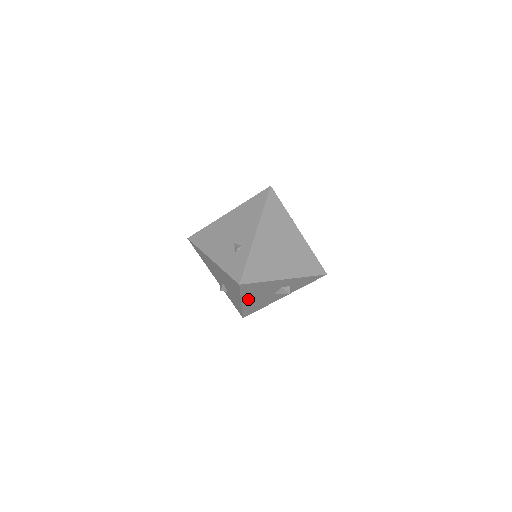
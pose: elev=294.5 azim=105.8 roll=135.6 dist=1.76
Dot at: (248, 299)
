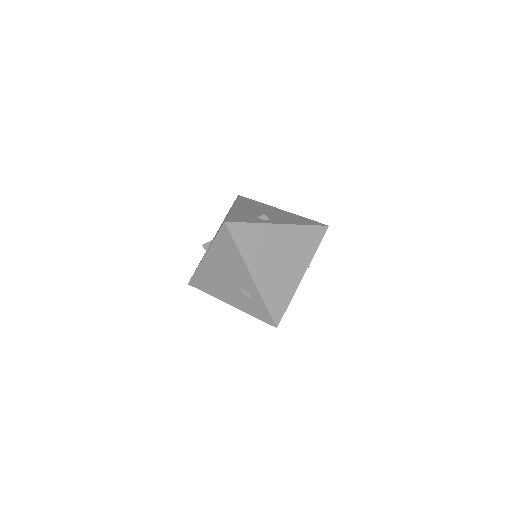
Dot at: occluded
